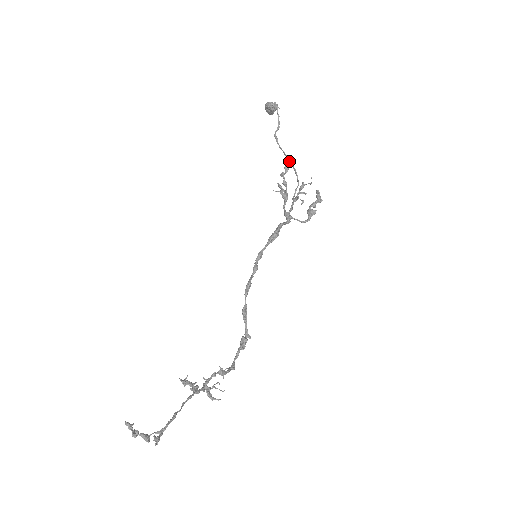
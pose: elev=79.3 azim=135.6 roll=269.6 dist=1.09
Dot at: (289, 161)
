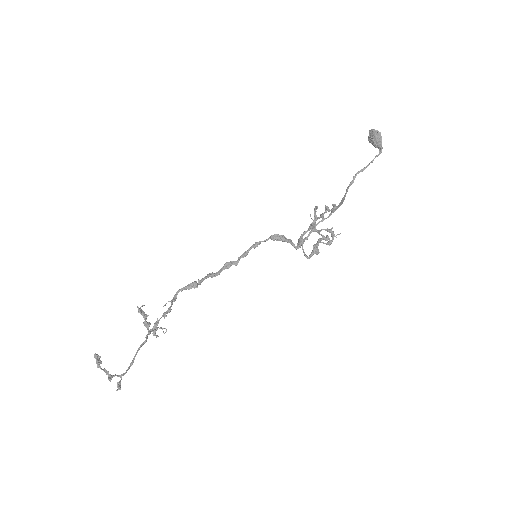
Dot at: (341, 202)
